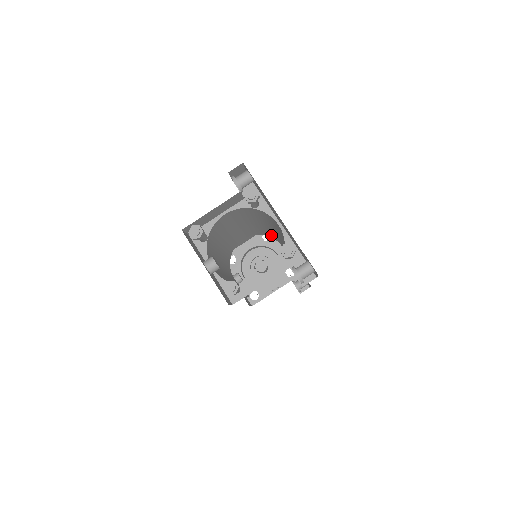
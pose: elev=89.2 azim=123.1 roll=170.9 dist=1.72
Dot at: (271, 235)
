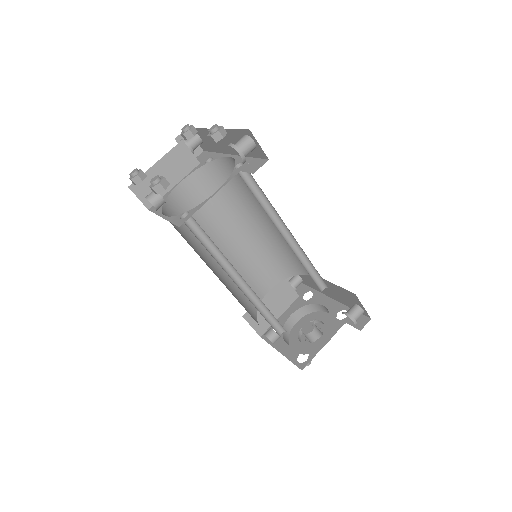
Dot at: (291, 262)
